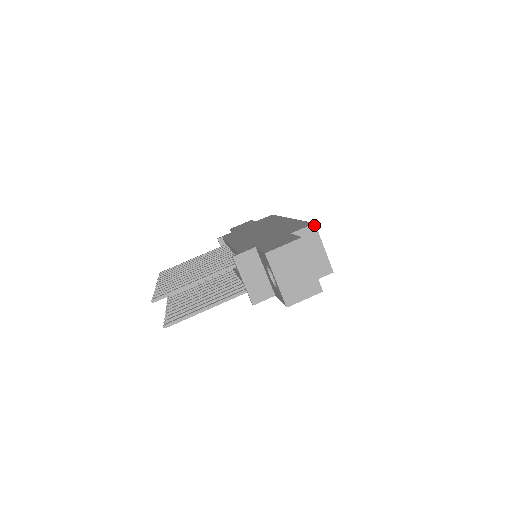
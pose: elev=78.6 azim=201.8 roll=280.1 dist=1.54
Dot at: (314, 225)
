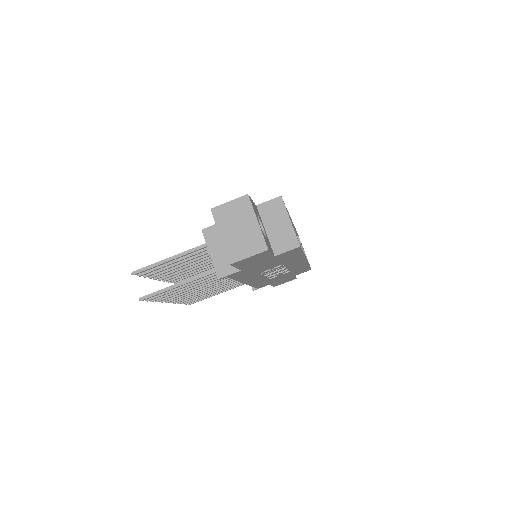
Dot at: (280, 198)
